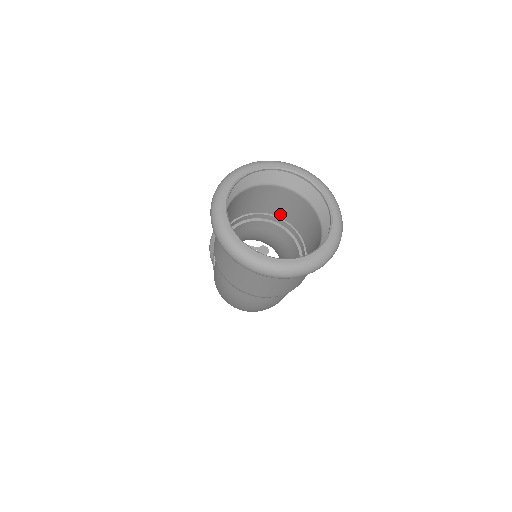
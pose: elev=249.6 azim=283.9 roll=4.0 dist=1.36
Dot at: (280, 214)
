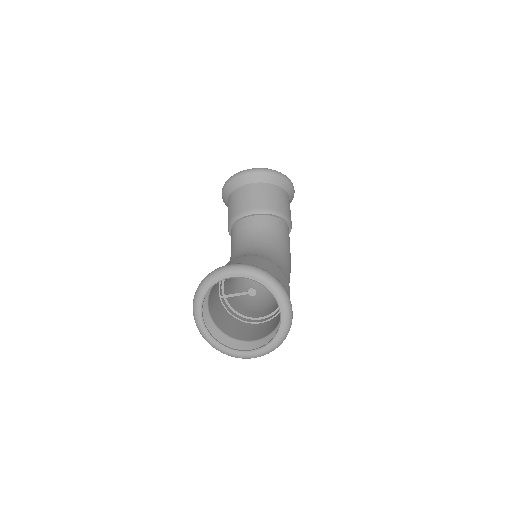
Dot at: occluded
